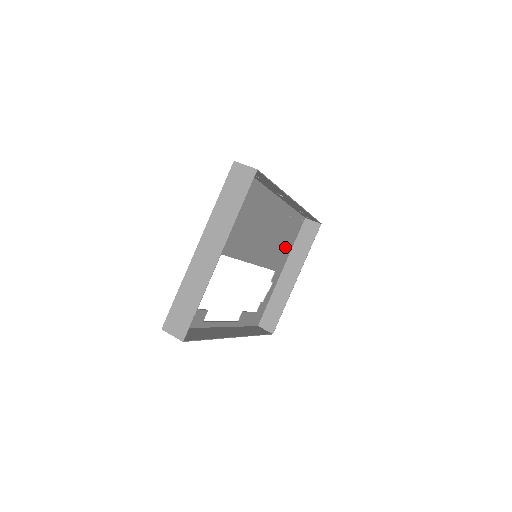
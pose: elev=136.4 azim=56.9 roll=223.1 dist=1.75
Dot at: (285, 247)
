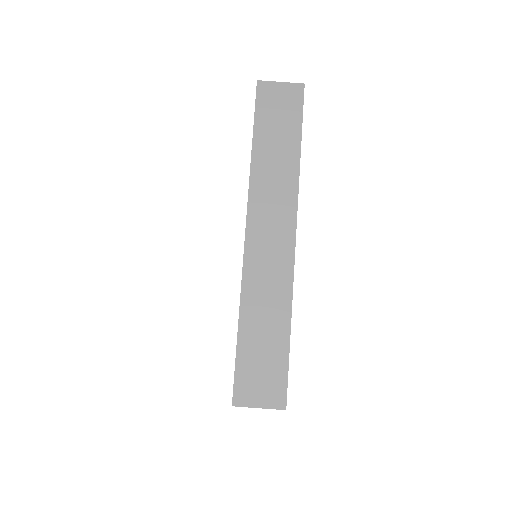
Dot at: occluded
